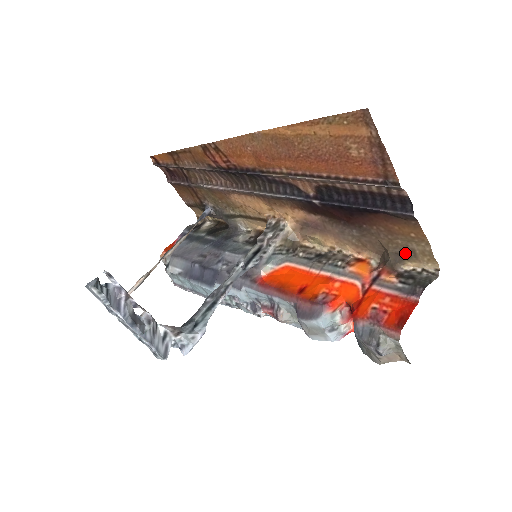
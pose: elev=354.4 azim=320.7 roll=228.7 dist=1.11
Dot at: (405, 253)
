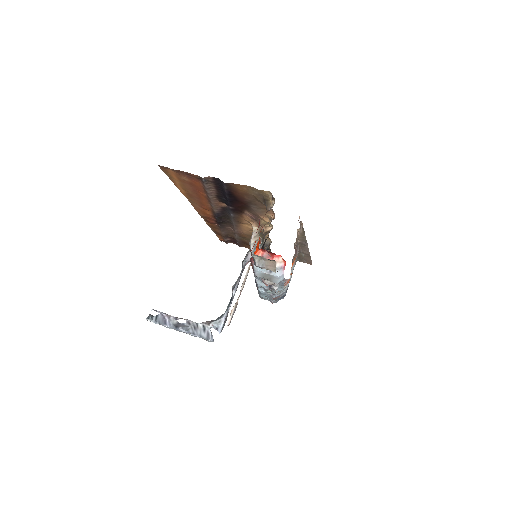
Dot at: (263, 198)
